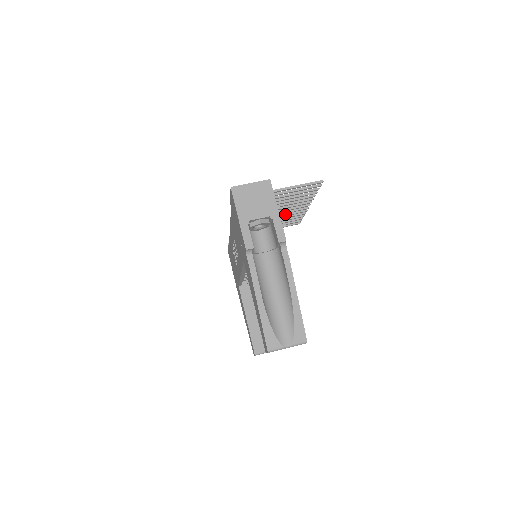
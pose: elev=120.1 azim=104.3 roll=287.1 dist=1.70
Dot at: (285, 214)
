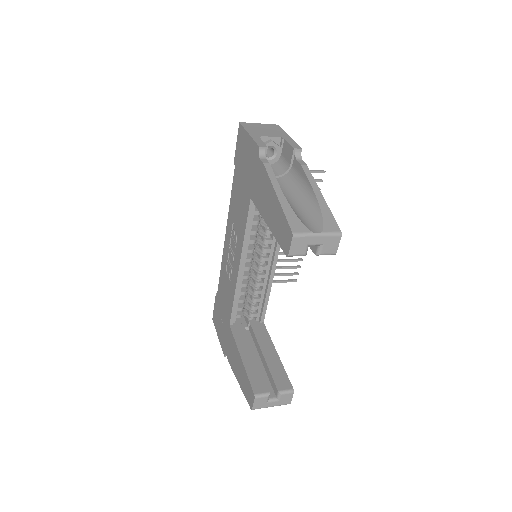
Dot at: occluded
